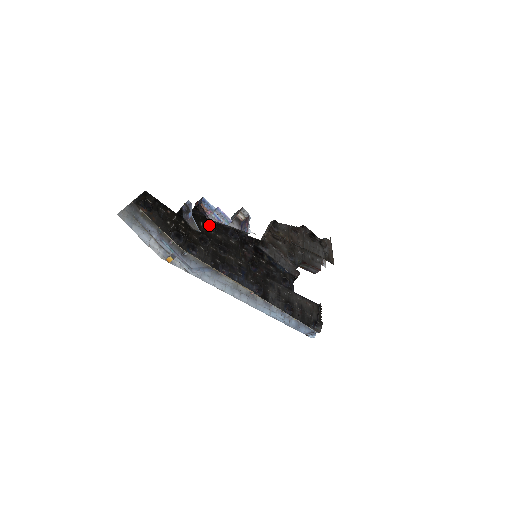
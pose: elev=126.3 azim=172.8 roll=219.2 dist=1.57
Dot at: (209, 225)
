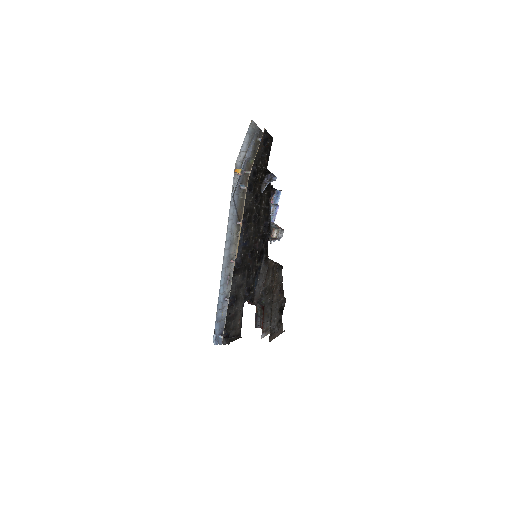
Dot at: (267, 201)
